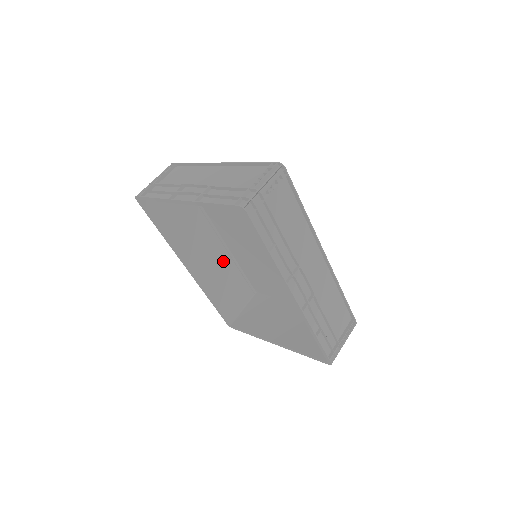
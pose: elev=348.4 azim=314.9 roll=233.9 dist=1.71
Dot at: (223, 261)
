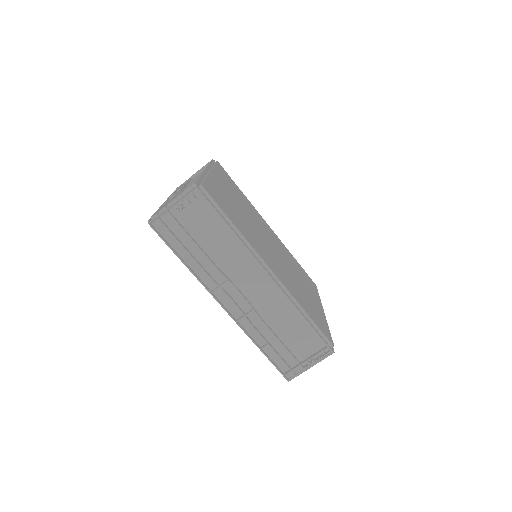
Dot at: occluded
